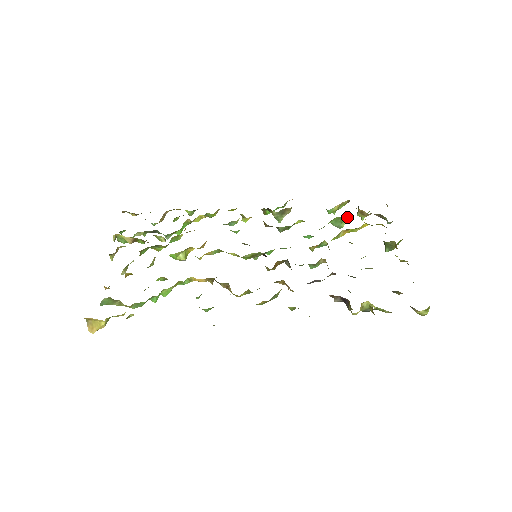
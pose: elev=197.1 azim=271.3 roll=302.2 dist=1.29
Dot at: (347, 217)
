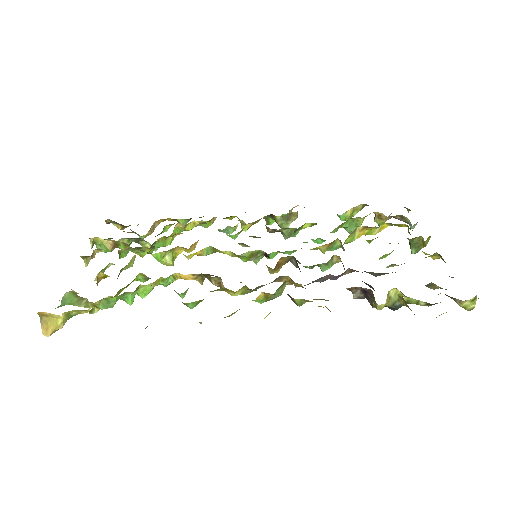
Dot at: occluded
